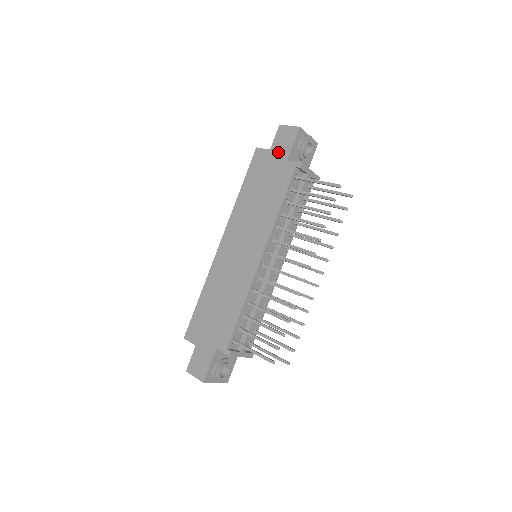
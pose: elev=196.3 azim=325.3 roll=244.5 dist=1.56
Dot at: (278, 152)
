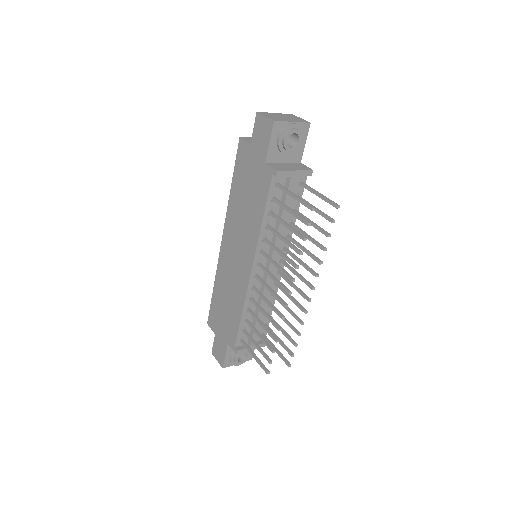
Dot at: (257, 150)
